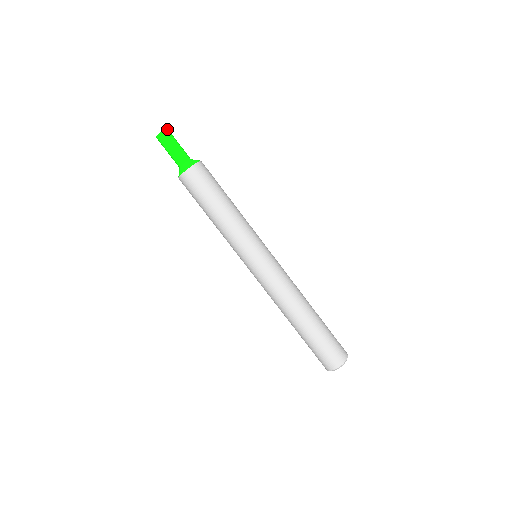
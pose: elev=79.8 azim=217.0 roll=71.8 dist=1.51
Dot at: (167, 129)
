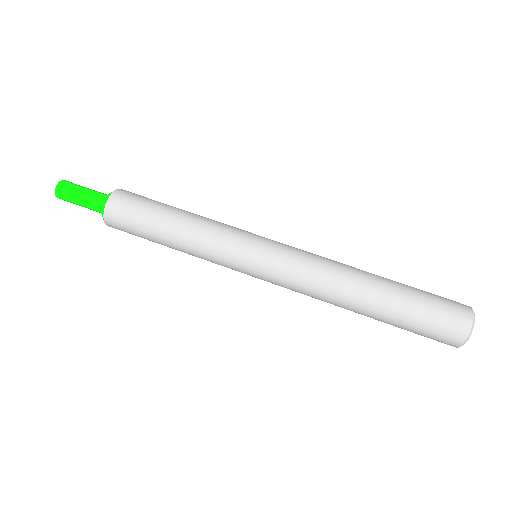
Dot at: (64, 180)
